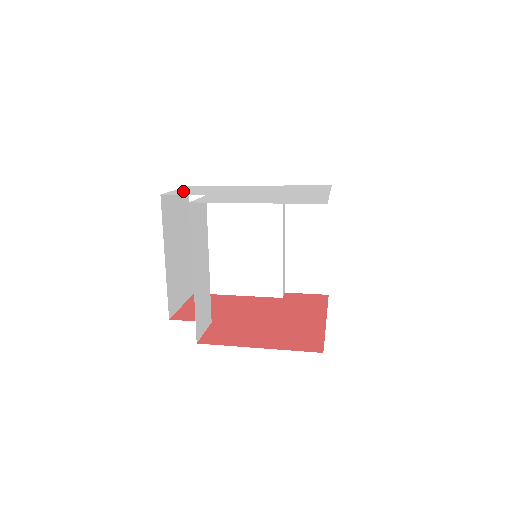
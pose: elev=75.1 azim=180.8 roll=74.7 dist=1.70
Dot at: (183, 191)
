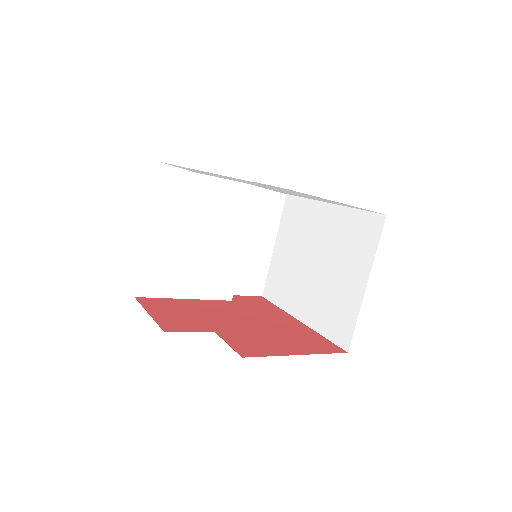
Dot at: occluded
